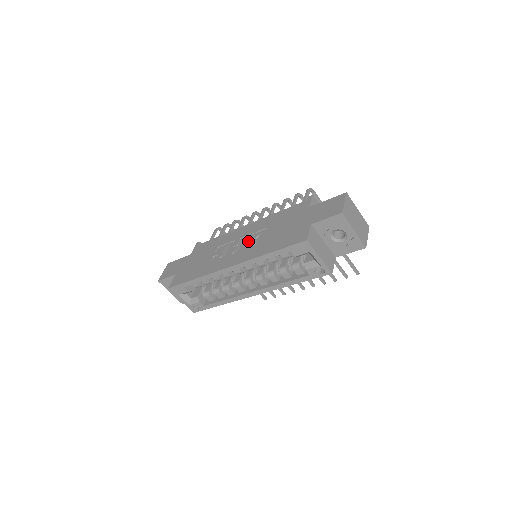
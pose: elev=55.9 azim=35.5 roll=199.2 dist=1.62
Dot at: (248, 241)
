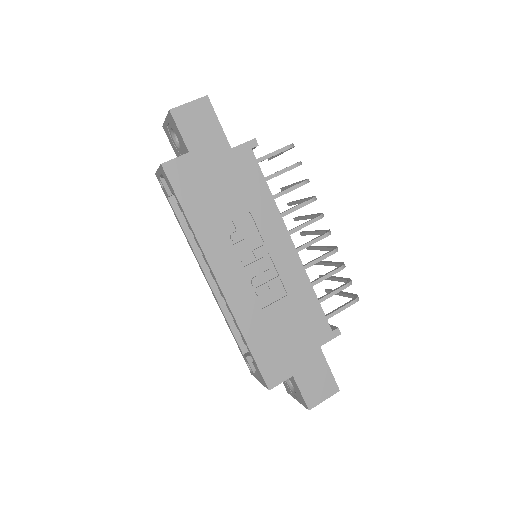
Dot at: (263, 279)
